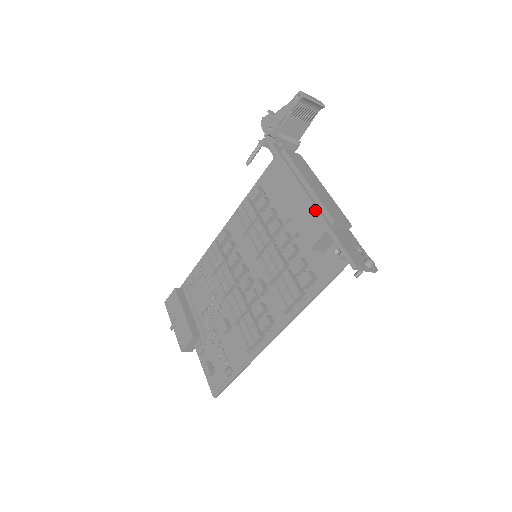
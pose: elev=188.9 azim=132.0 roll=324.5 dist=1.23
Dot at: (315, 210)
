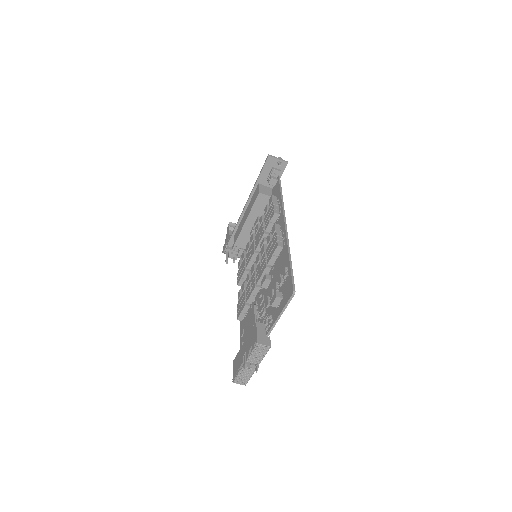
Dot at: (250, 193)
